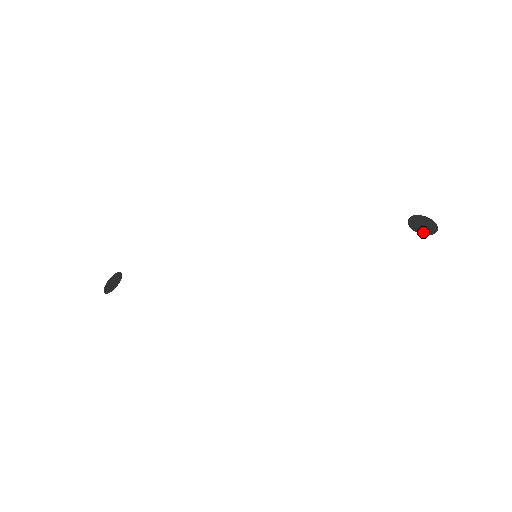
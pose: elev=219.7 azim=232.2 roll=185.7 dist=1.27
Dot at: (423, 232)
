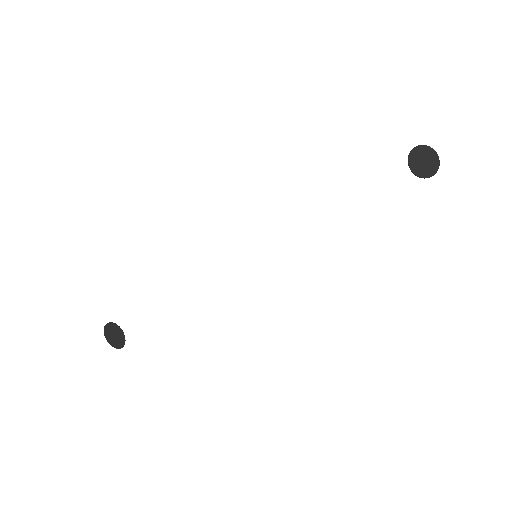
Dot at: (428, 175)
